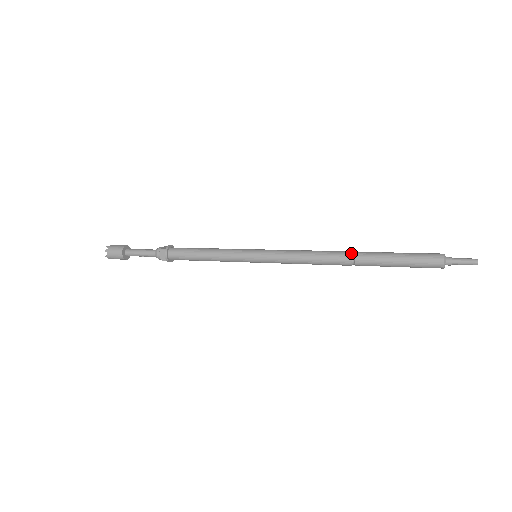
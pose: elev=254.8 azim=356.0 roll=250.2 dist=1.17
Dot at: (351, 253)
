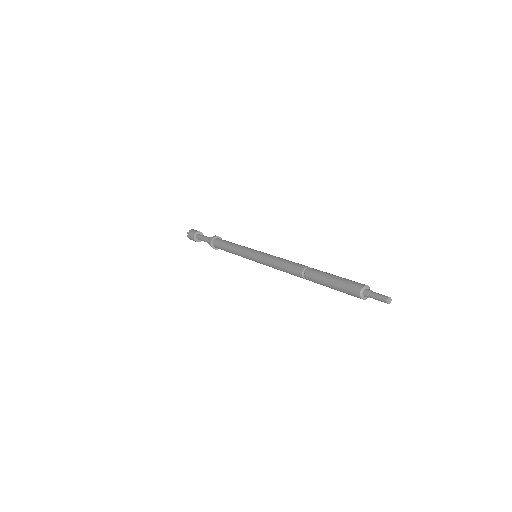
Dot at: occluded
